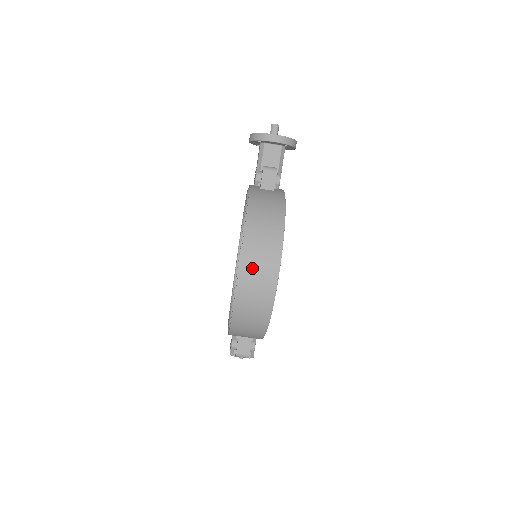
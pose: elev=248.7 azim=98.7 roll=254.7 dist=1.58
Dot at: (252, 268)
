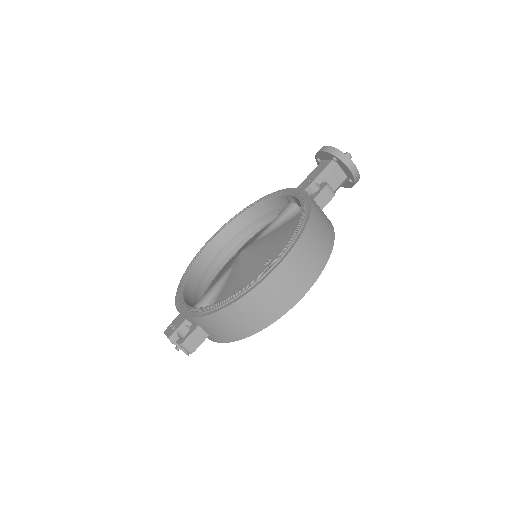
Dot at: (291, 270)
